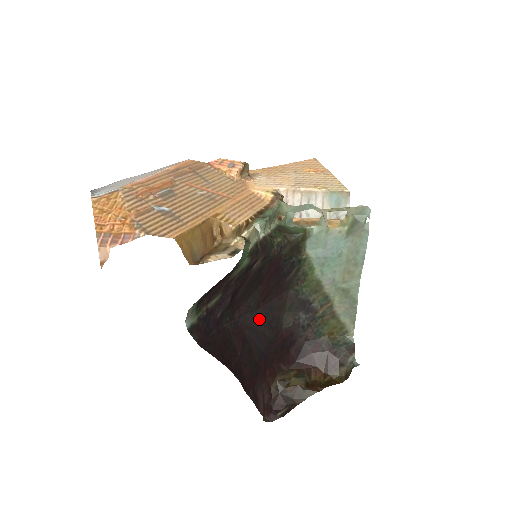
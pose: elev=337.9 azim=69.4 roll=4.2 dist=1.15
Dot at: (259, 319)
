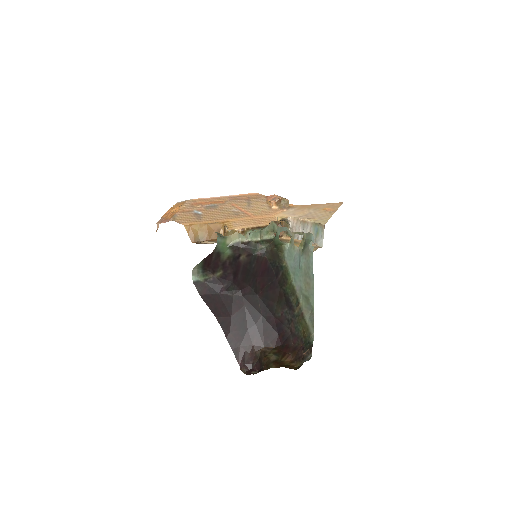
Dot at: (258, 302)
